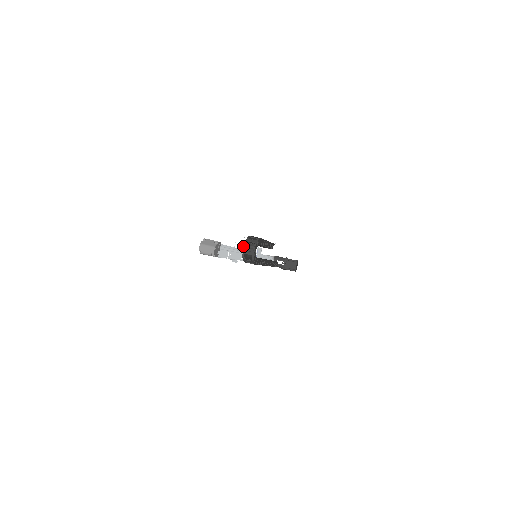
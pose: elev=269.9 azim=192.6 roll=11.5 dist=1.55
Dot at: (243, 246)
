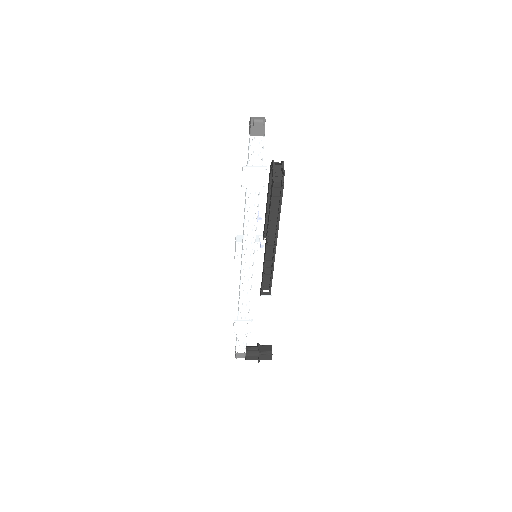
Dot at: (272, 161)
